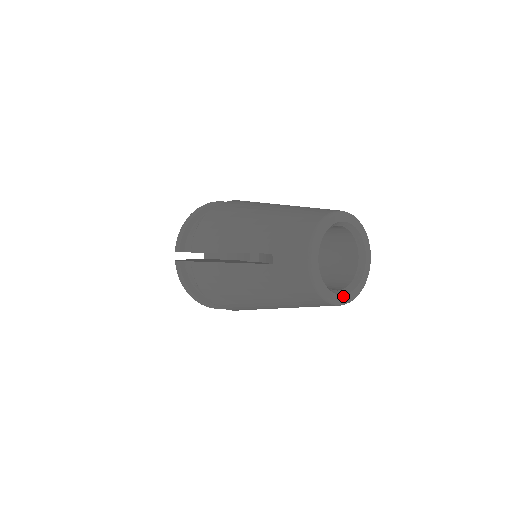
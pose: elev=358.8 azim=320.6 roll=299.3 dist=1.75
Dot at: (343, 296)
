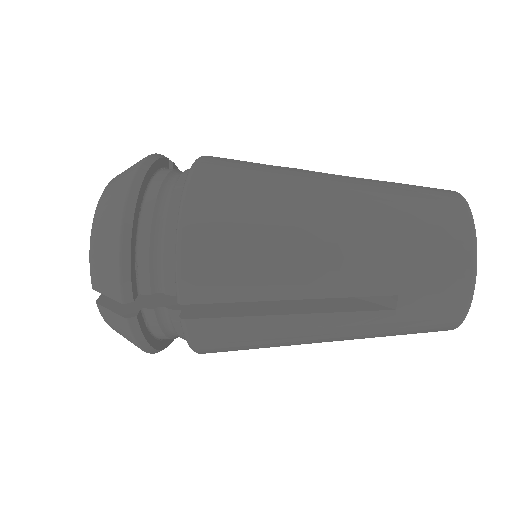
Dot at: occluded
